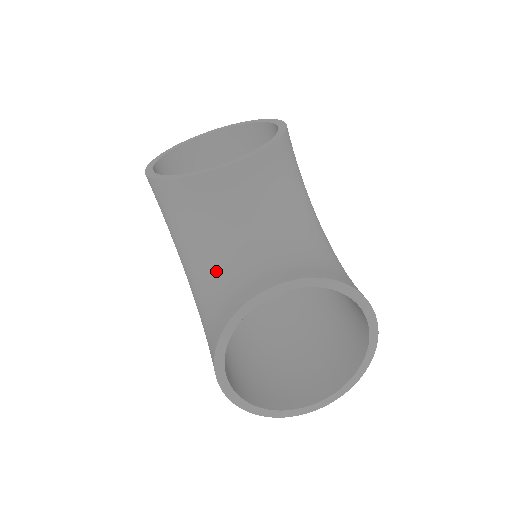
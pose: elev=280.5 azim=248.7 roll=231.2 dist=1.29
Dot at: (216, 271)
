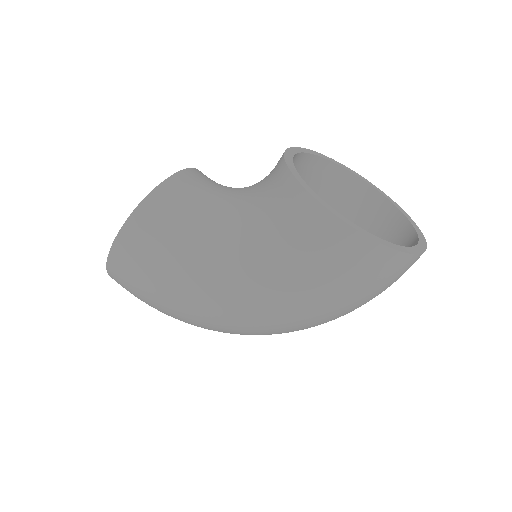
Dot at: (240, 207)
